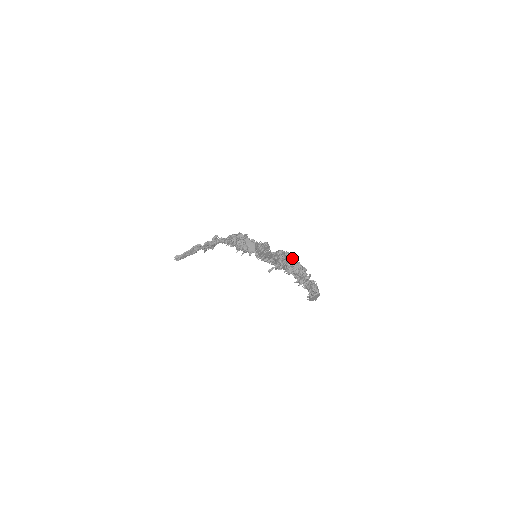
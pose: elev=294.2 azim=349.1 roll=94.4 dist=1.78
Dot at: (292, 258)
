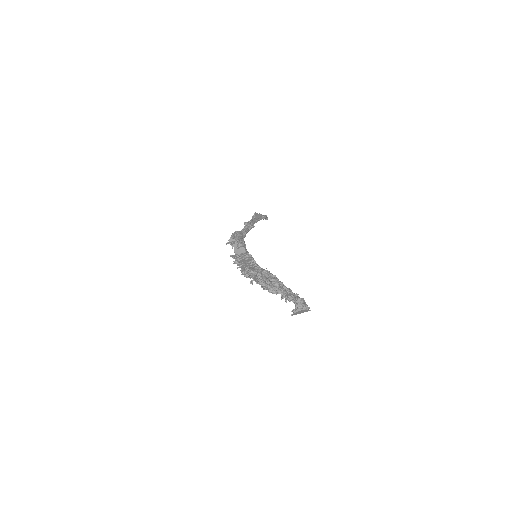
Dot at: (256, 278)
